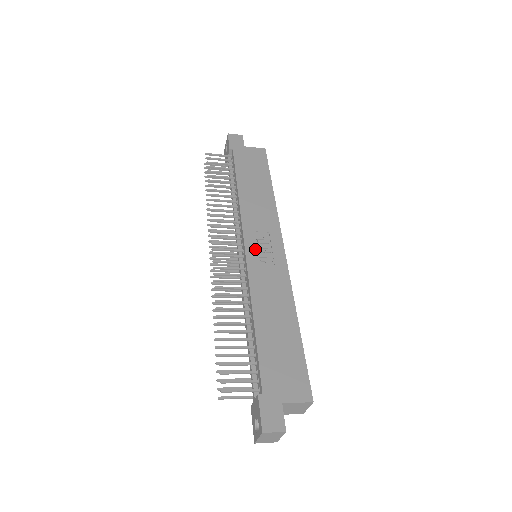
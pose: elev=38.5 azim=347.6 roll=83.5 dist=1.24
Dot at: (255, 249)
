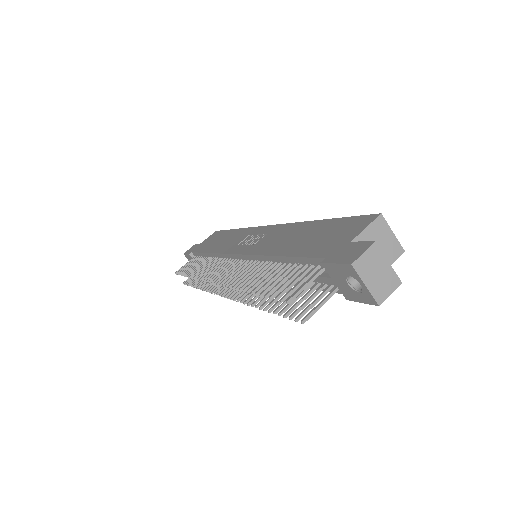
Dot at: (244, 247)
